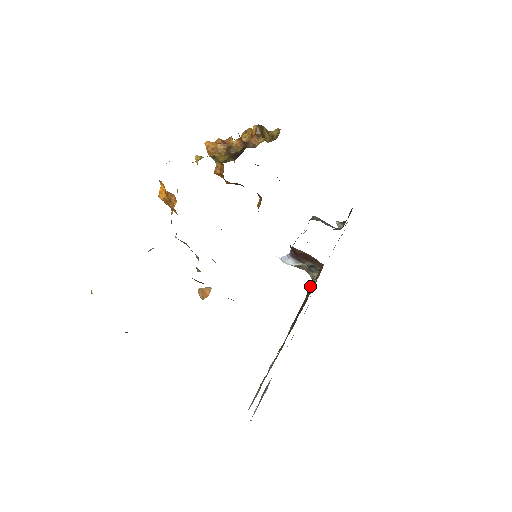
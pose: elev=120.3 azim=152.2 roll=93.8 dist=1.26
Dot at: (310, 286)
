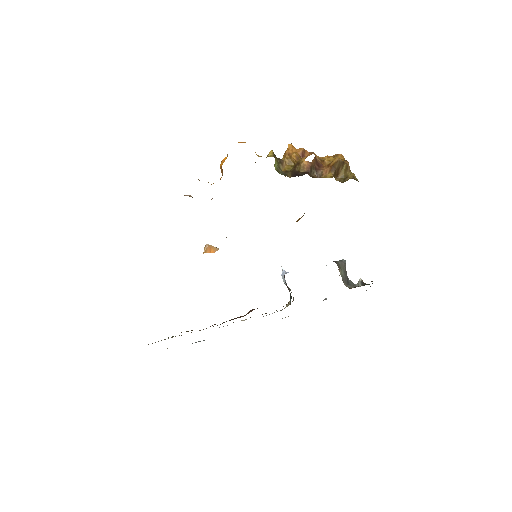
Dot at: (251, 311)
